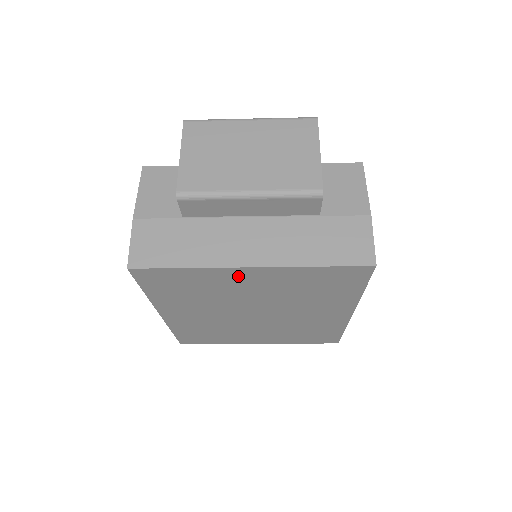
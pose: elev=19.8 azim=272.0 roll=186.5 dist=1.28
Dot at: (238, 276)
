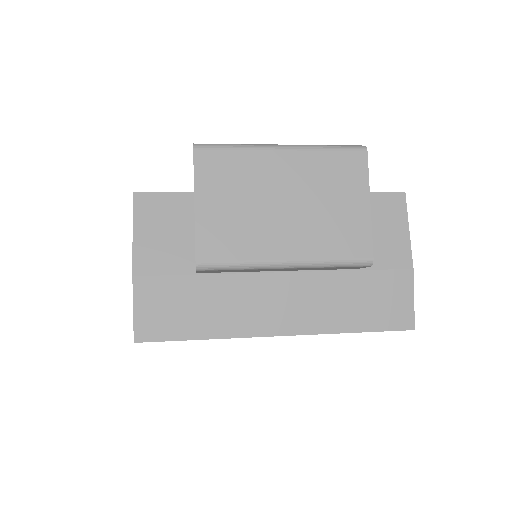
Dot at: occluded
